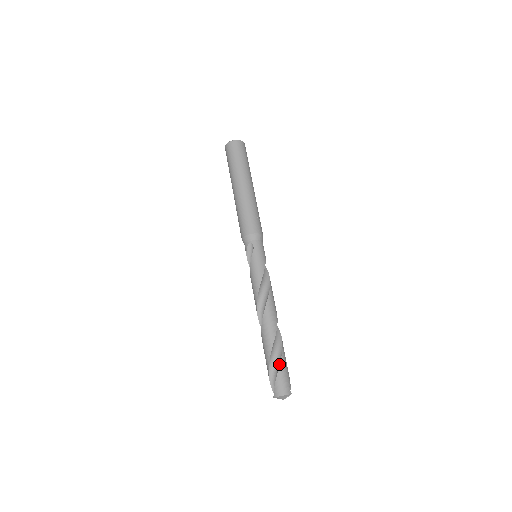
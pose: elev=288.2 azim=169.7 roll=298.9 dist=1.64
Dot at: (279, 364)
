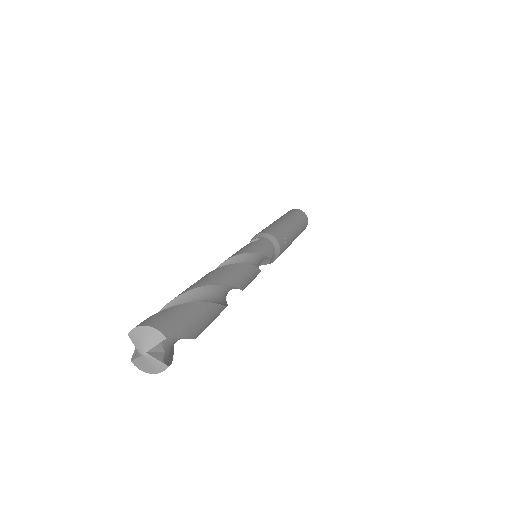
Dot at: occluded
